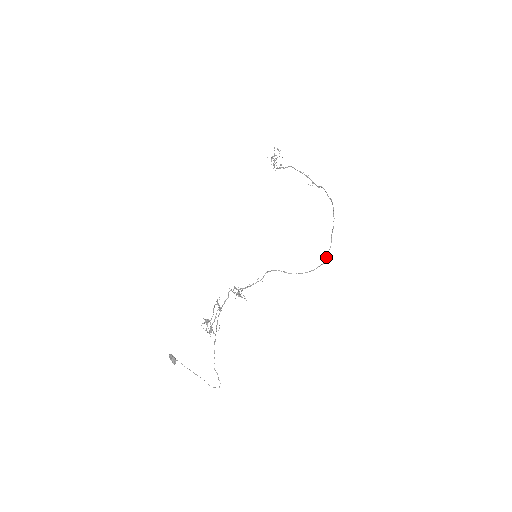
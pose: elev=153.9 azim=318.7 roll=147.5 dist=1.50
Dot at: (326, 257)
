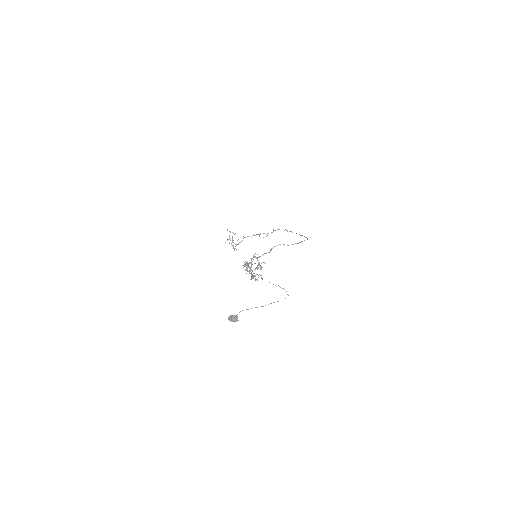
Dot at: occluded
